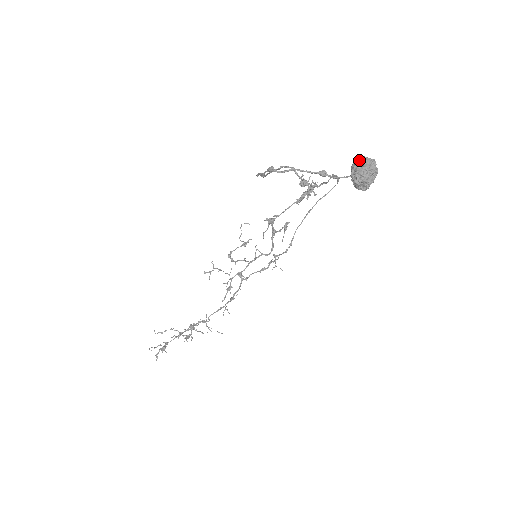
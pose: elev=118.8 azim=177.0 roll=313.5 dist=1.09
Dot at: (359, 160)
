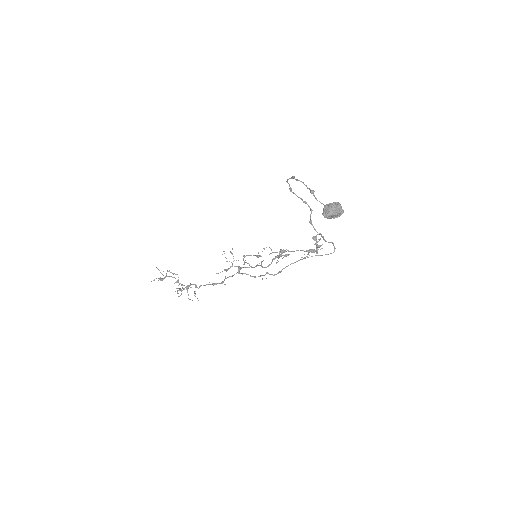
Dot at: (335, 202)
